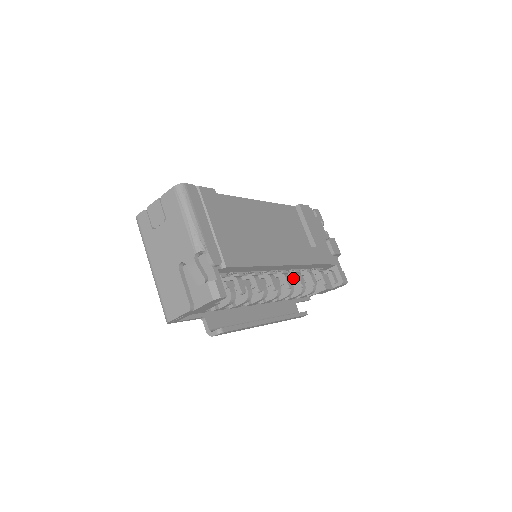
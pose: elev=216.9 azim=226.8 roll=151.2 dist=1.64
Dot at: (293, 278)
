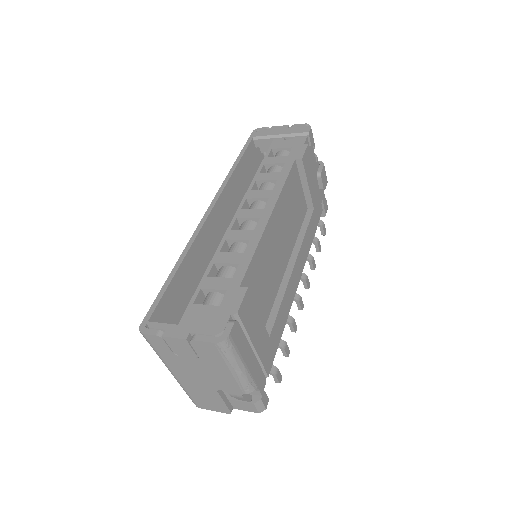
Dot at: occluded
